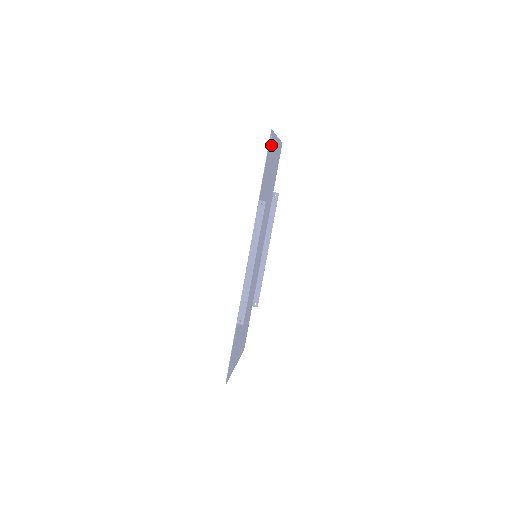
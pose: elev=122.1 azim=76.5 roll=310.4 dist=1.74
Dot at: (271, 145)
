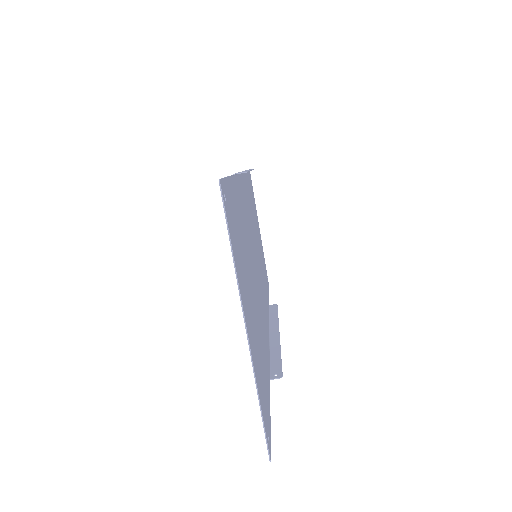
Dot at: occluded
